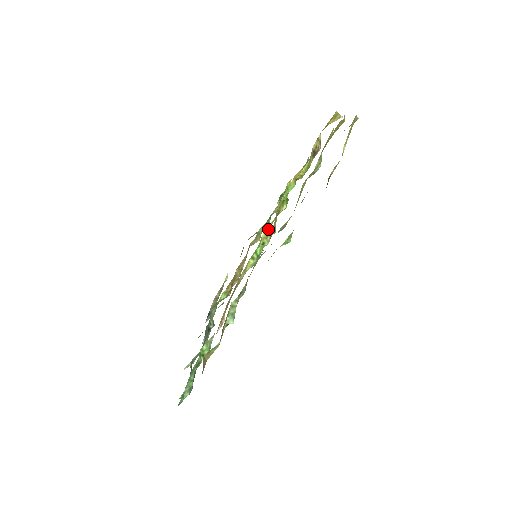
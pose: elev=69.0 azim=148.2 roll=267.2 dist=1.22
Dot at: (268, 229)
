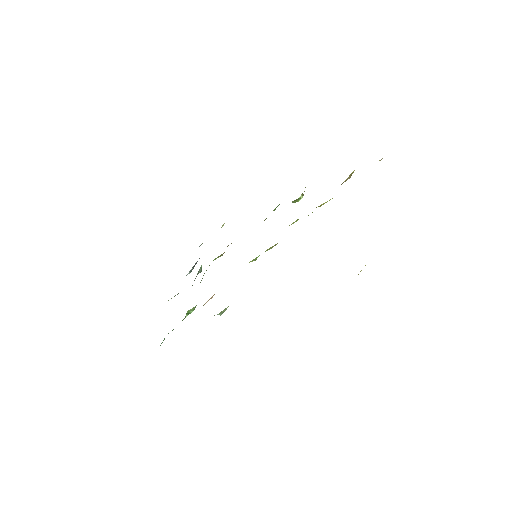
Dot at: occluded
